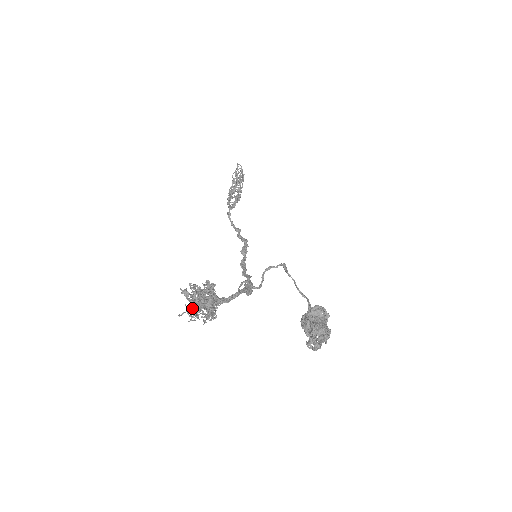
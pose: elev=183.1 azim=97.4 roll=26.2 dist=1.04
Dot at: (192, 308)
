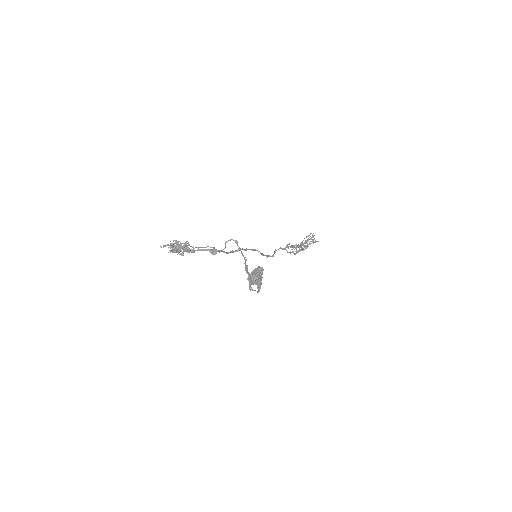
Dot at: (168, 245)
